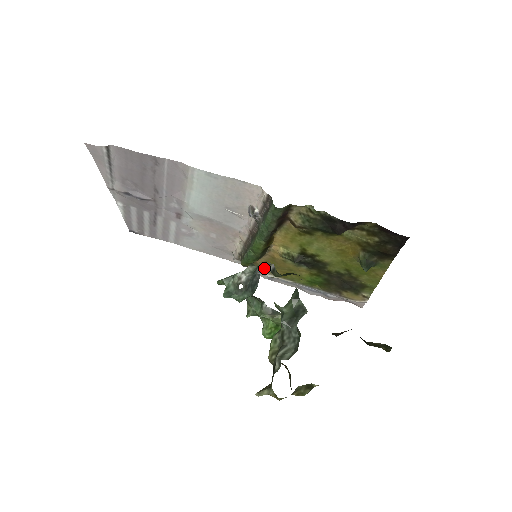
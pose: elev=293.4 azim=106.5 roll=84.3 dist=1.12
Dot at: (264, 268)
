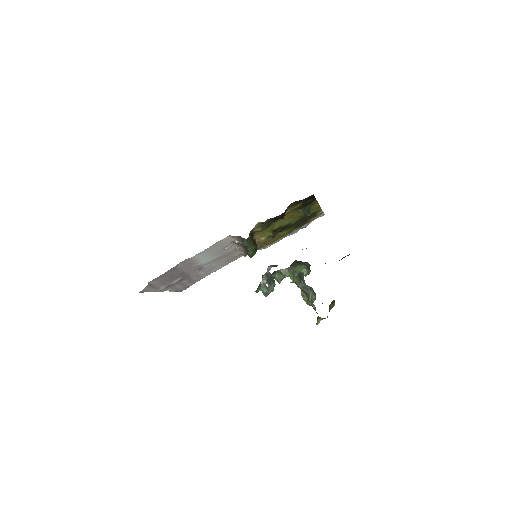
Dot at: (268, 269)
